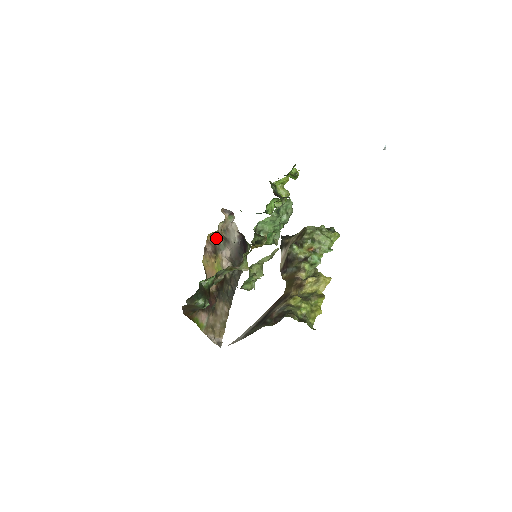
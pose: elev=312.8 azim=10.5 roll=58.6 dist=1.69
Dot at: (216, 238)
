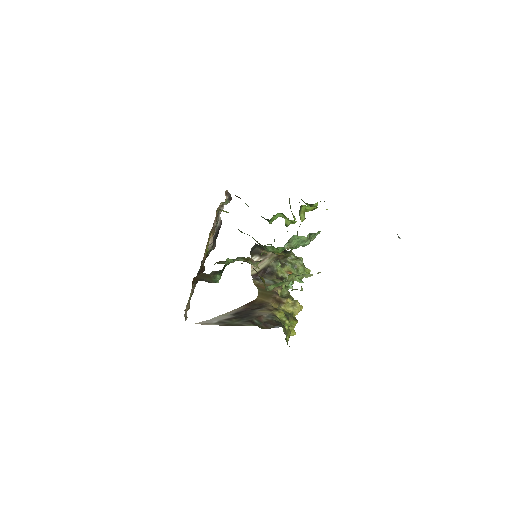
Dot at: occluded
